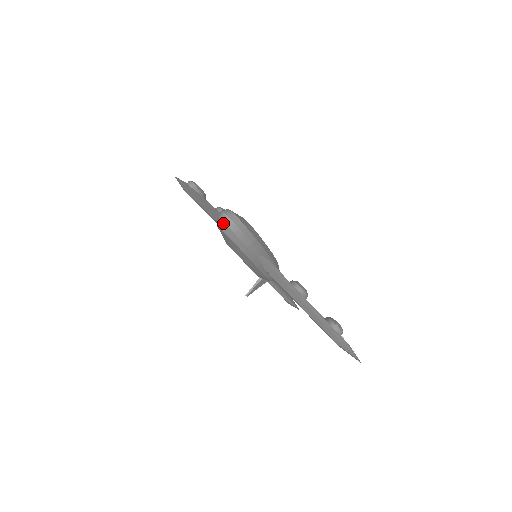
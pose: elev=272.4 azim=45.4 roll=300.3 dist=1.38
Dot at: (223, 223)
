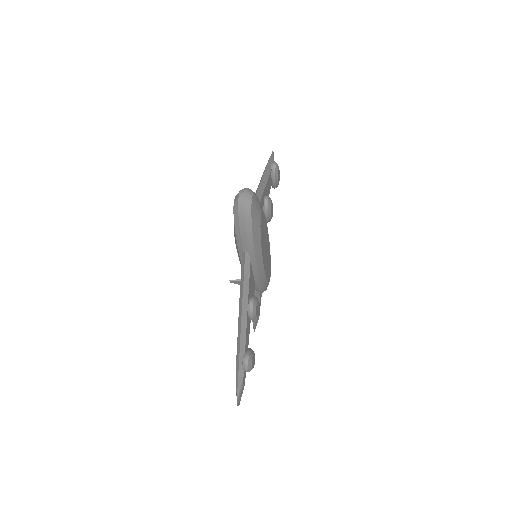
Dot at: (238, 195)
